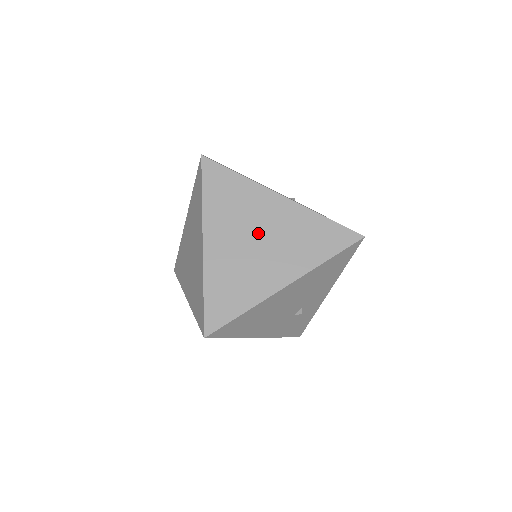
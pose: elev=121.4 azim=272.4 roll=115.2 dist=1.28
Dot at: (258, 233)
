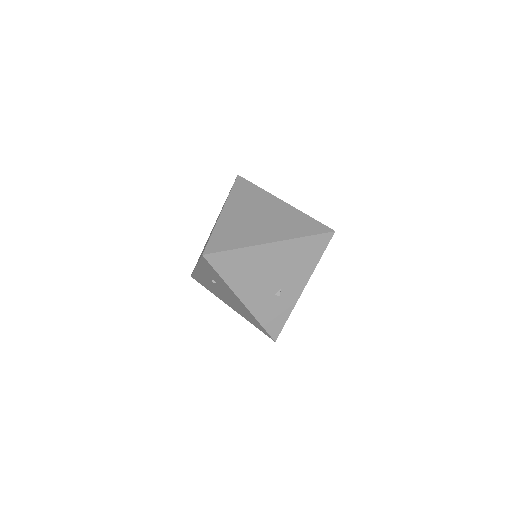
Dot at: (261, 214)
